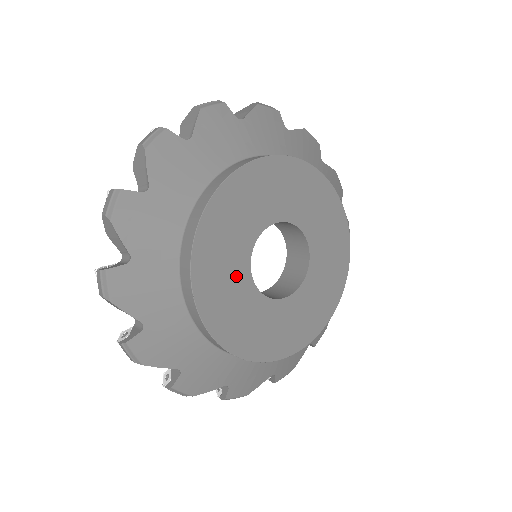
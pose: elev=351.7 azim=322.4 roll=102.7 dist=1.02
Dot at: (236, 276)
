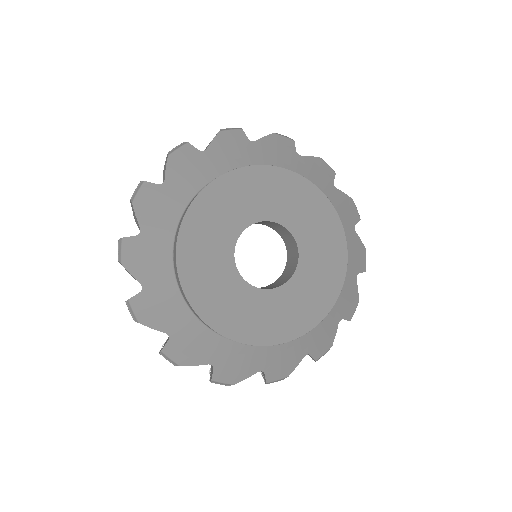
Dot at: (236, 217)
